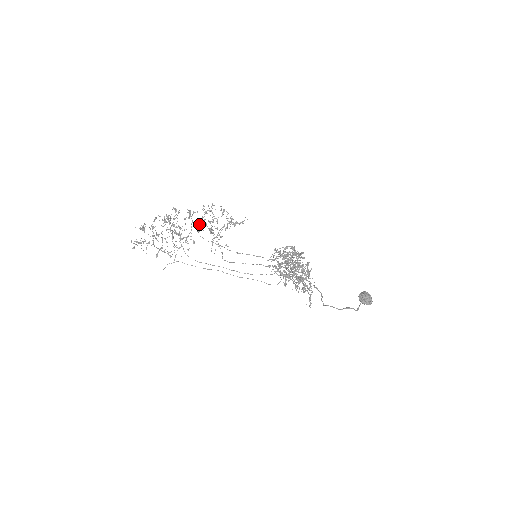
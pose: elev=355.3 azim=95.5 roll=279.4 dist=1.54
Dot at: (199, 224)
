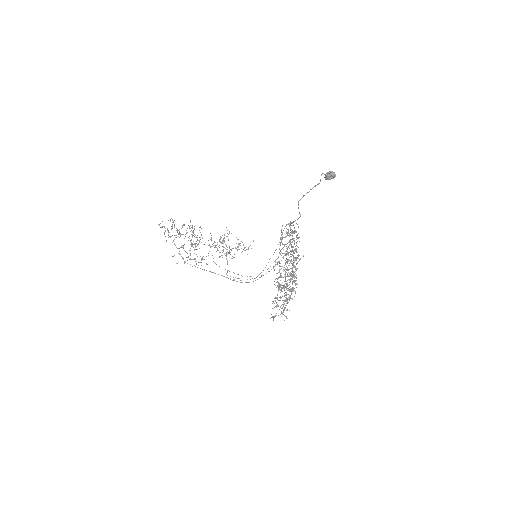
Dot at: (216, 251)
